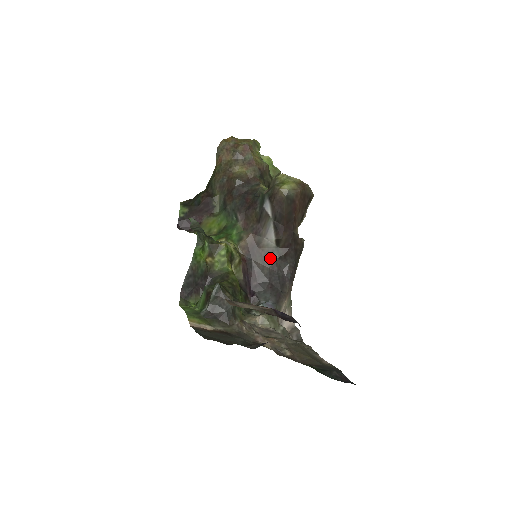
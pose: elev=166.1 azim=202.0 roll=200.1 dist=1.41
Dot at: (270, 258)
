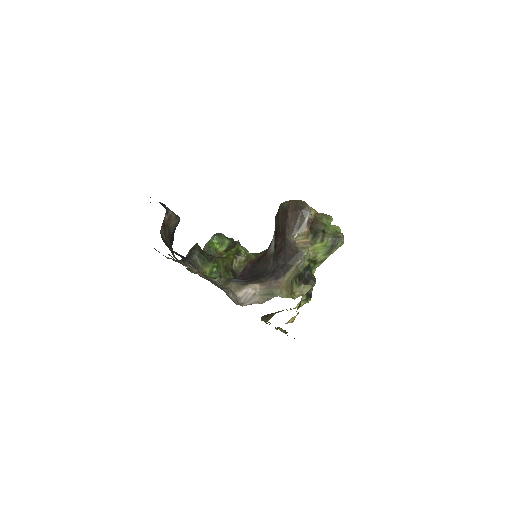
Dot at: (268, 261)
